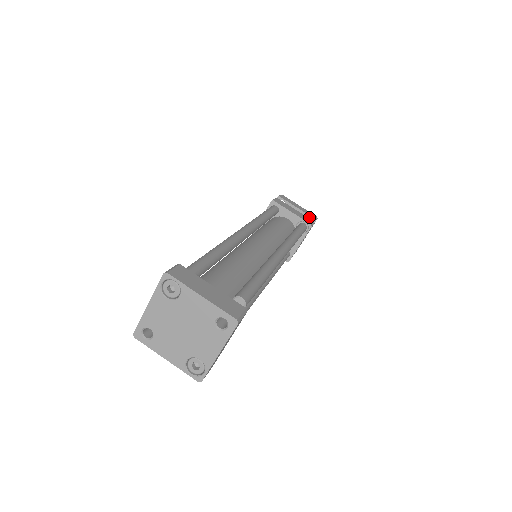
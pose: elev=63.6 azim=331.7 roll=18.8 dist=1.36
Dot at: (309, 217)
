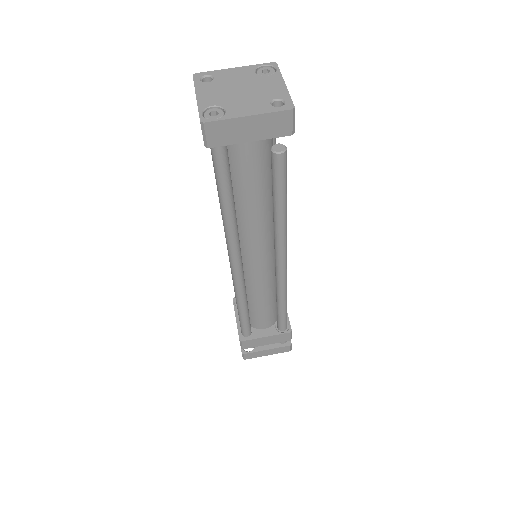
Dot at: occluded
